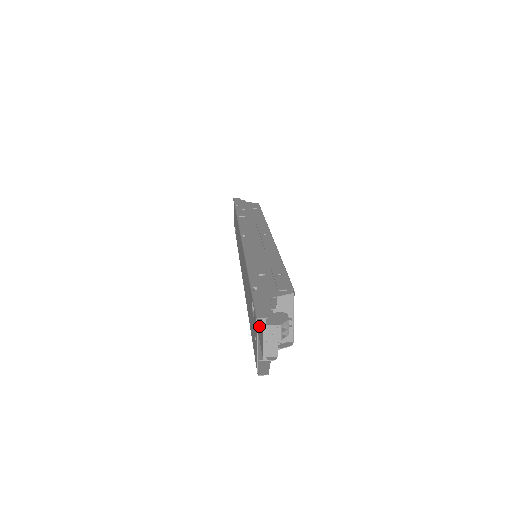
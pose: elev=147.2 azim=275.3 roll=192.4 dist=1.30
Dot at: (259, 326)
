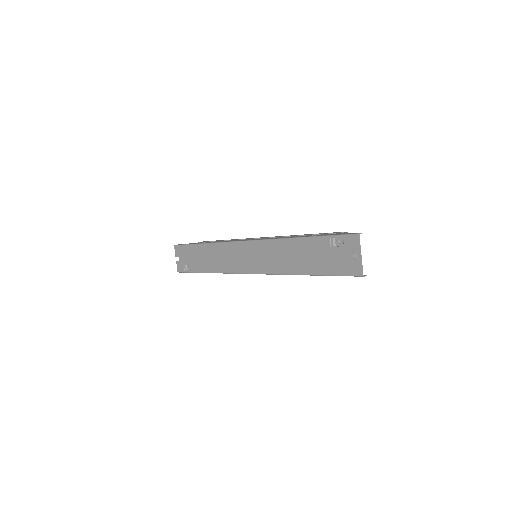
Dot at: (333, 261)
